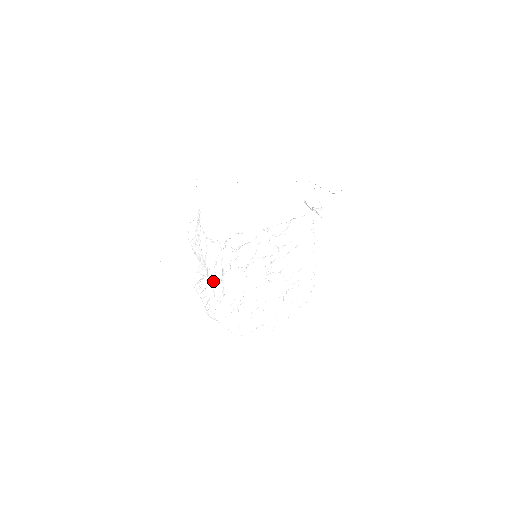
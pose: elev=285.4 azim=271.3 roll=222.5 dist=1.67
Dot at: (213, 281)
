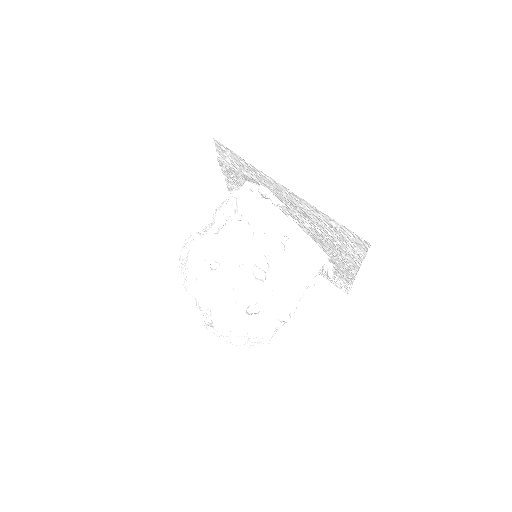
Dot at: (222, 211)
